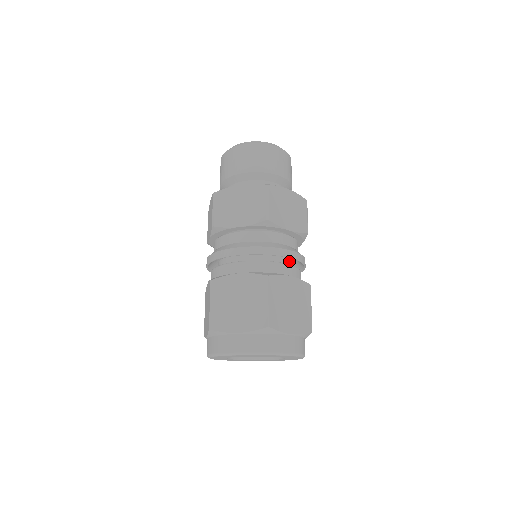
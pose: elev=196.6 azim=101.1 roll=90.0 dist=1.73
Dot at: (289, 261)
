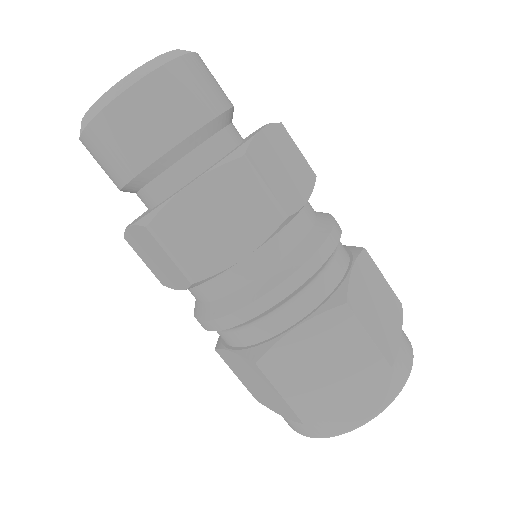
Dot at: occluded
